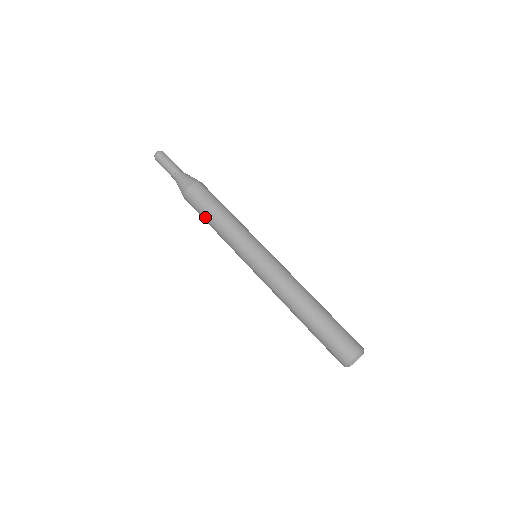
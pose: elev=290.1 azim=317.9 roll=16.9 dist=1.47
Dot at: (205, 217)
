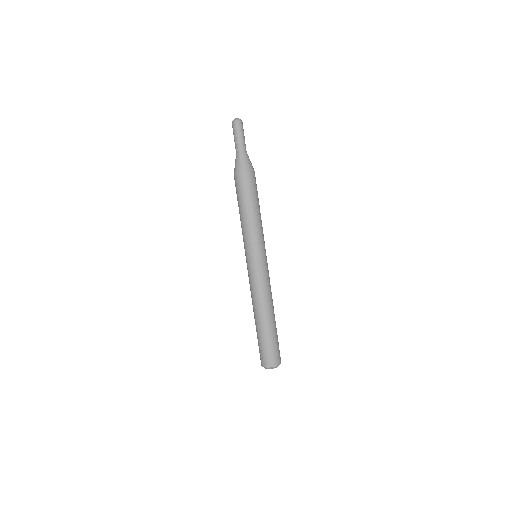
Dot at: (238, 203)
